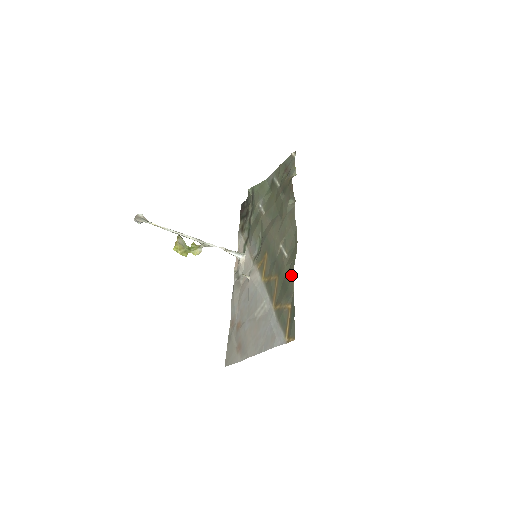
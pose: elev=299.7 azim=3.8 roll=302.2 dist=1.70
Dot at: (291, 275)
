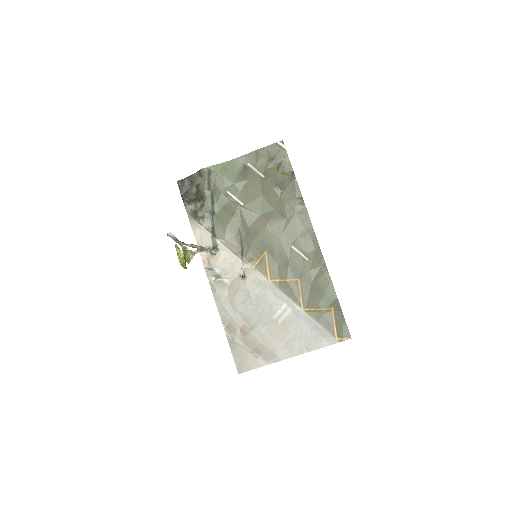
Dot at: (327, 280)
